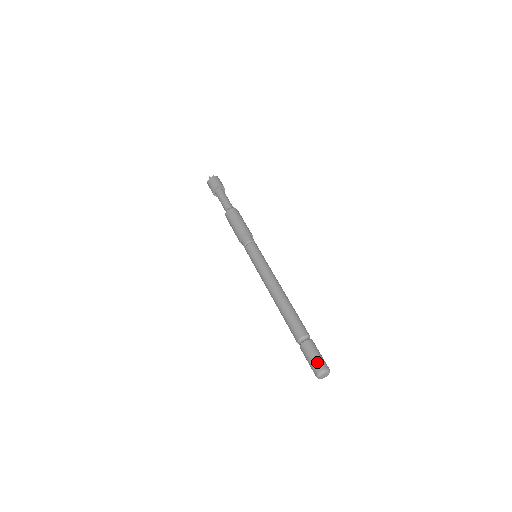
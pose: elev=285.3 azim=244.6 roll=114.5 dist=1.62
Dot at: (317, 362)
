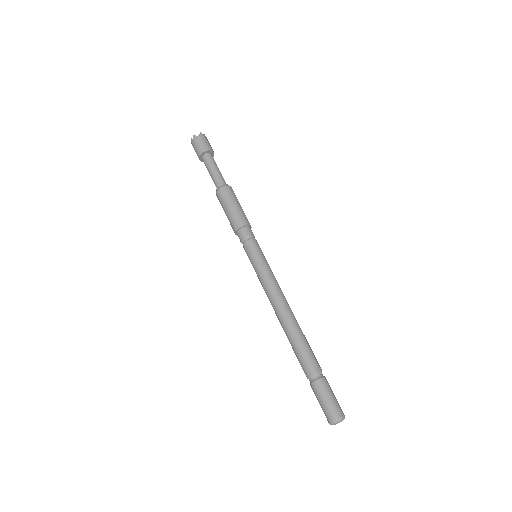
Dot at: (326, 411)
